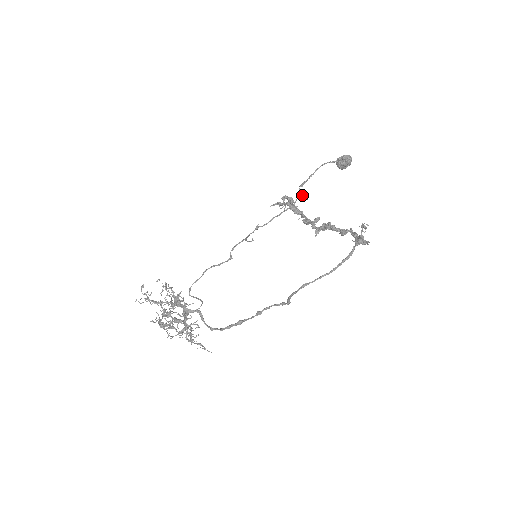
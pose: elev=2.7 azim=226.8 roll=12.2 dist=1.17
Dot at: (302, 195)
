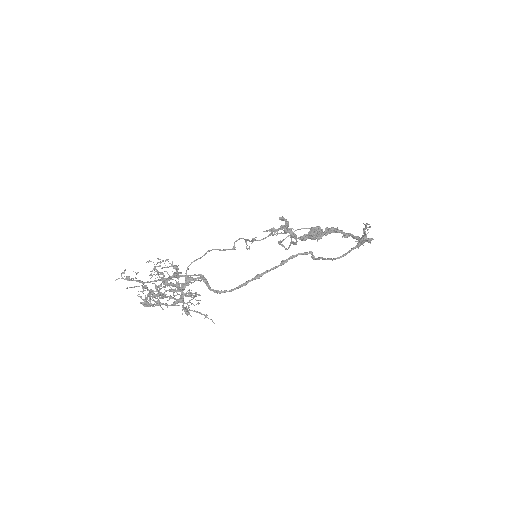
Dot at: occluded
